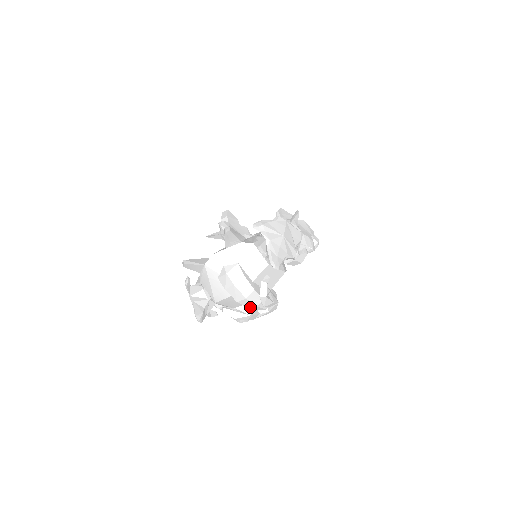
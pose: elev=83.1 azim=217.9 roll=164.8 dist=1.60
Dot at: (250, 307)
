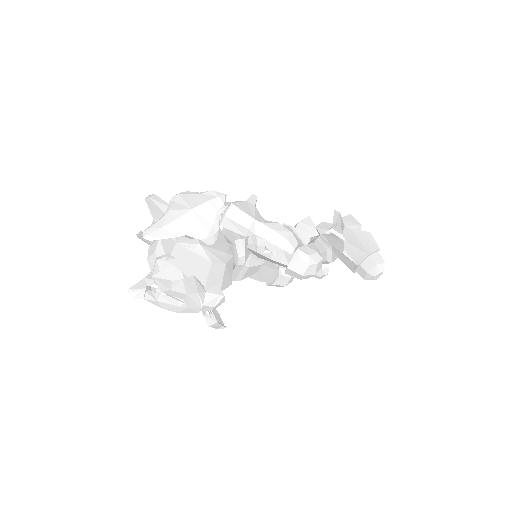
Dot at: occluded
